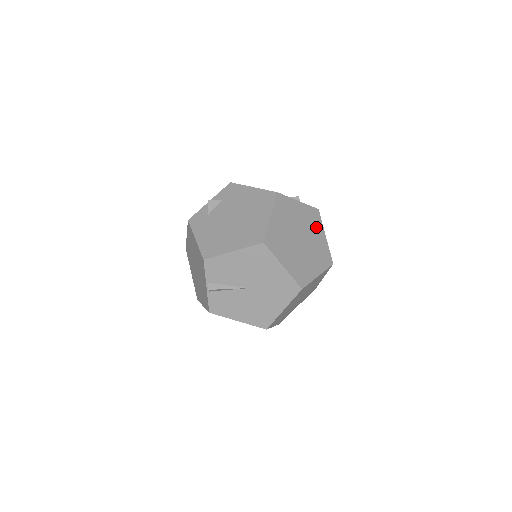
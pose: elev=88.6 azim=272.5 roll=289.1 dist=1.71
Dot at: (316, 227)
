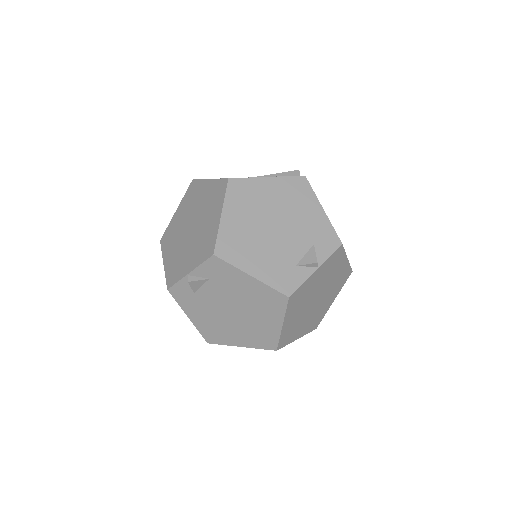
Dot at: (337, 265)
